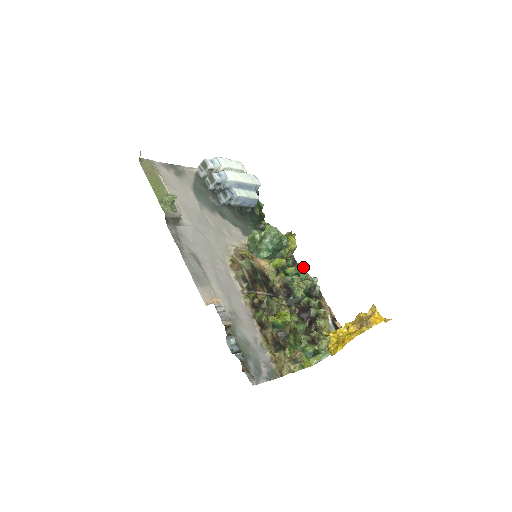
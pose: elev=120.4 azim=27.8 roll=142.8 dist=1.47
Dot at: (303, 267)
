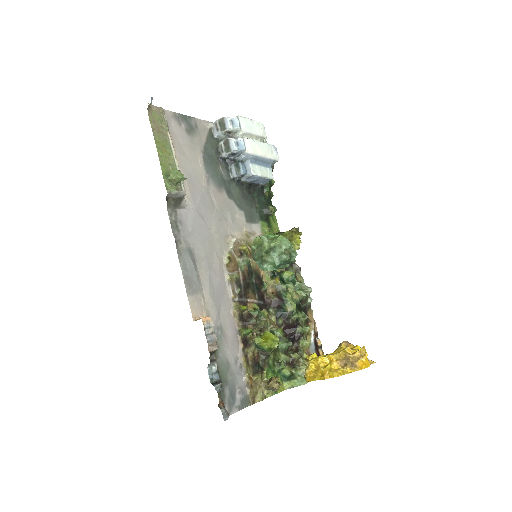
Dot at: (299, 269)
